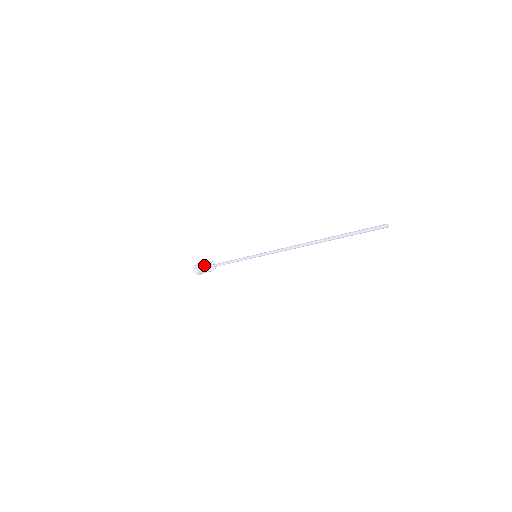
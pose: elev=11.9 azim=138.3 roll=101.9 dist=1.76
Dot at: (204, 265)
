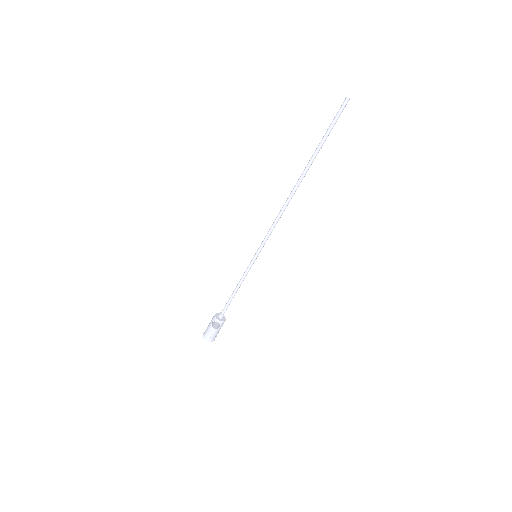
Dot at: occluded
